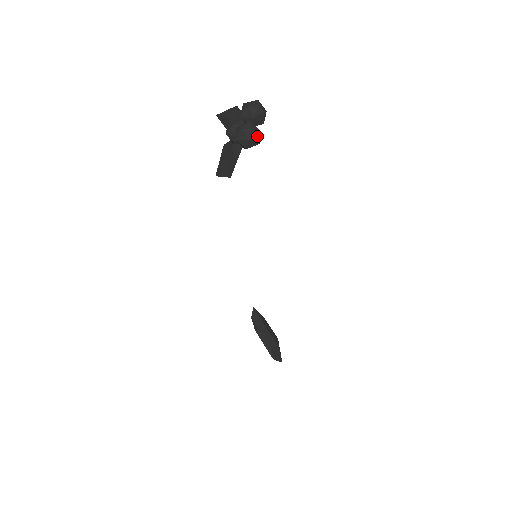
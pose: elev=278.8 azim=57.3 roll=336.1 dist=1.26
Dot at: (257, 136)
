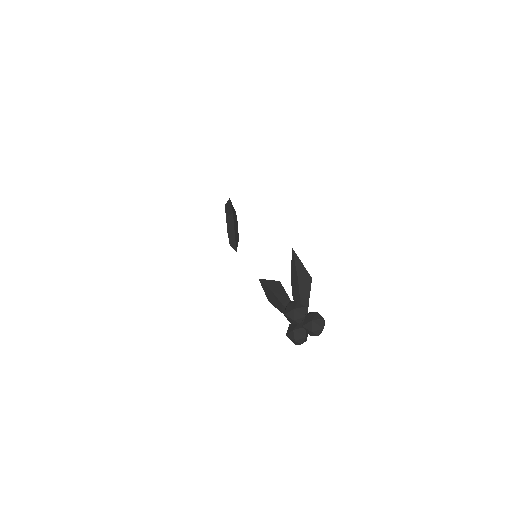
Dot at: occluded
